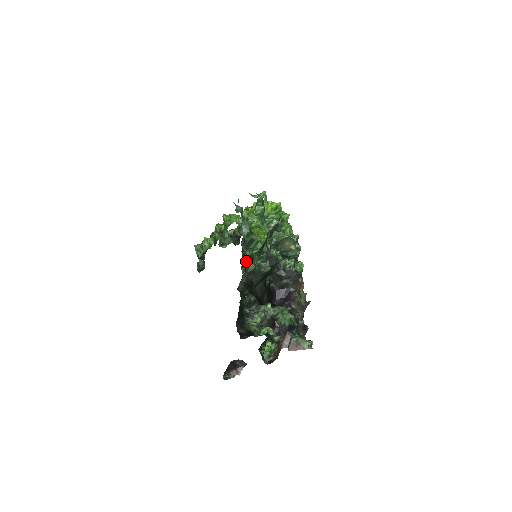
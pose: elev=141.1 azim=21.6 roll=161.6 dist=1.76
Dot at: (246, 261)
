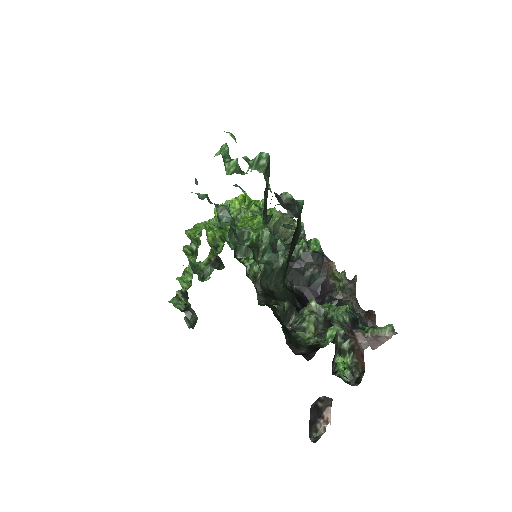
Dot at: occluded
